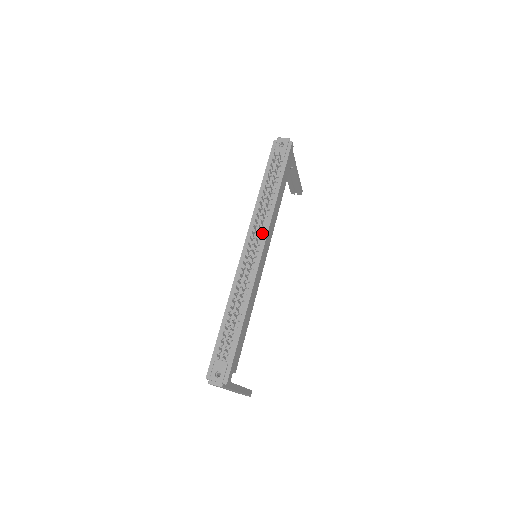
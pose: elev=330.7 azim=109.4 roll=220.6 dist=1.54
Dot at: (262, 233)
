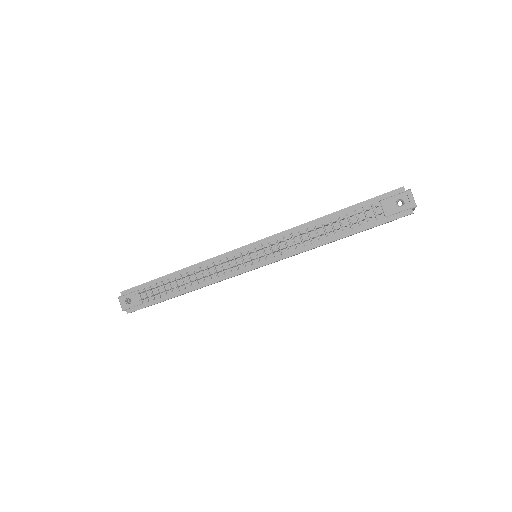
Dot at: (273, 256)
